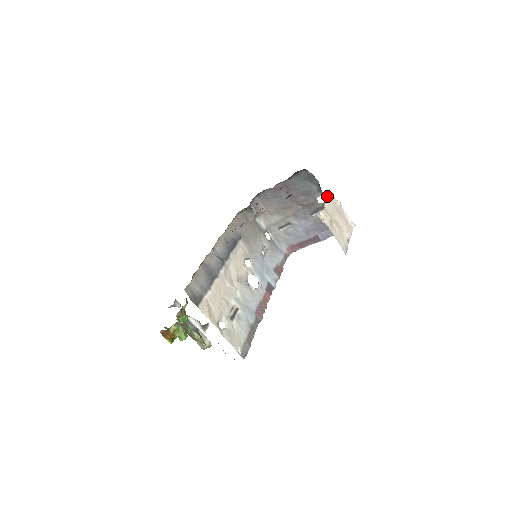
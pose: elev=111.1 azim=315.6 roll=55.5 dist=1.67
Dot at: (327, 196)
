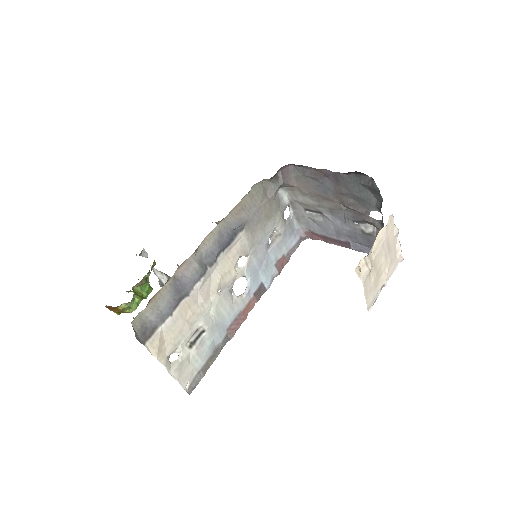
Dot at: occluded
